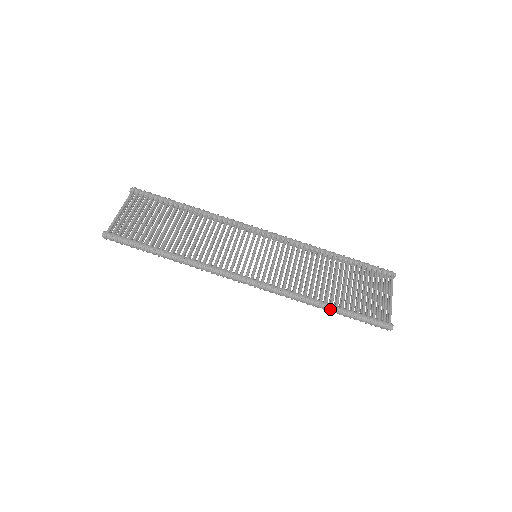
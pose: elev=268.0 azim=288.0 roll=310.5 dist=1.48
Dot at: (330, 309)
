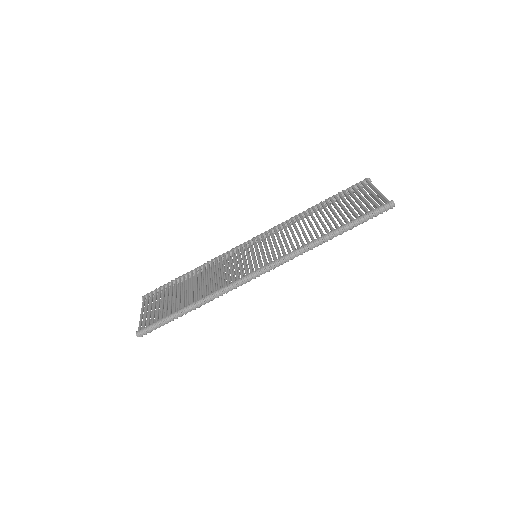
Dot at: (334, 233)
